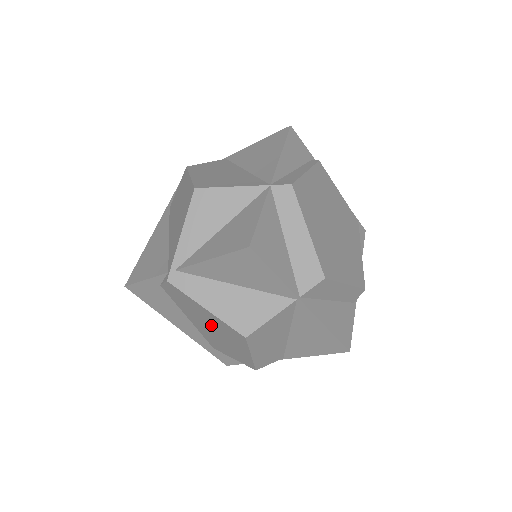
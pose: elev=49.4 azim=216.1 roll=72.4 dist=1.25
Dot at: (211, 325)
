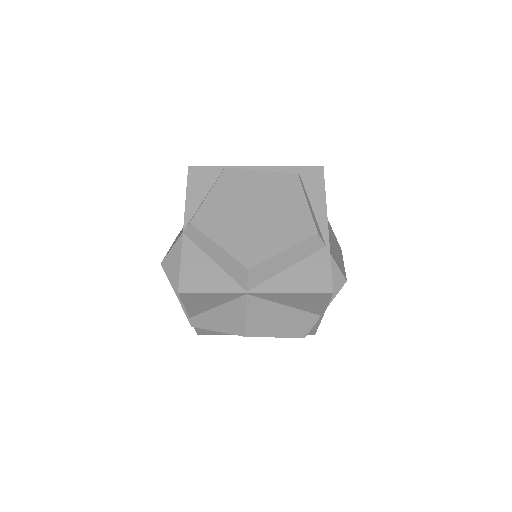
Dot at: occluded
